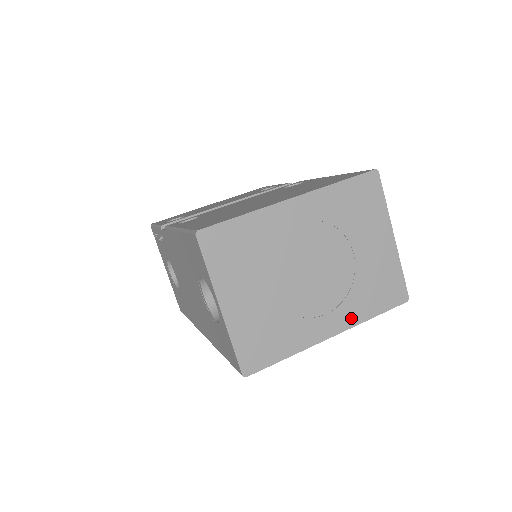
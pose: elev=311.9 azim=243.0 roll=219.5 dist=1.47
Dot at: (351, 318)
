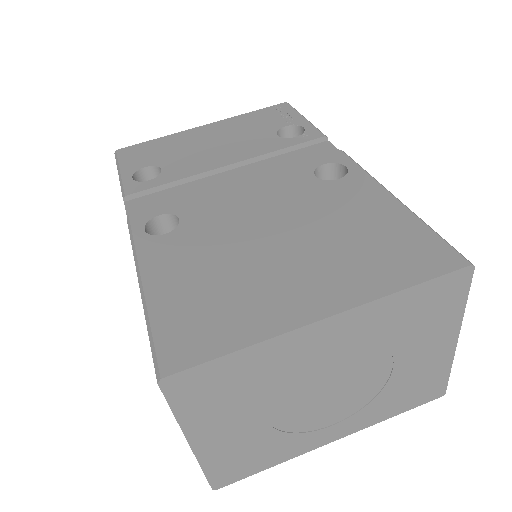
Dot at: (364, 422)
